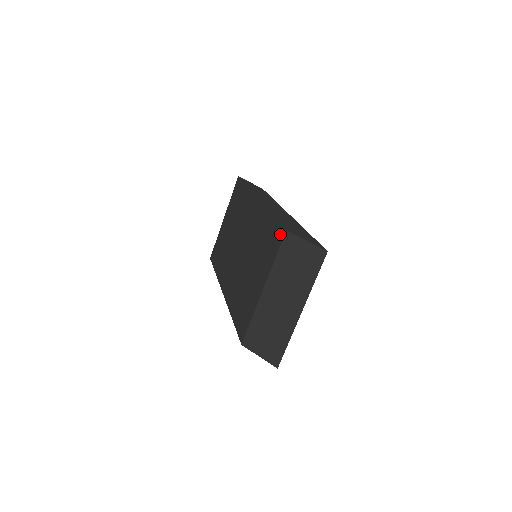
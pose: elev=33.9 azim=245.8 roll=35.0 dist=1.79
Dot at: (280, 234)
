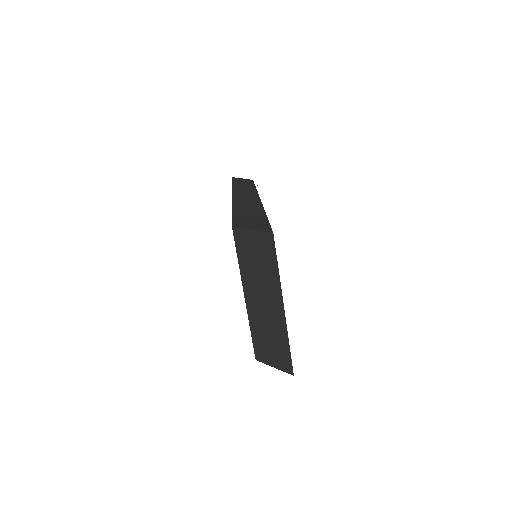
Dot at: occluded
